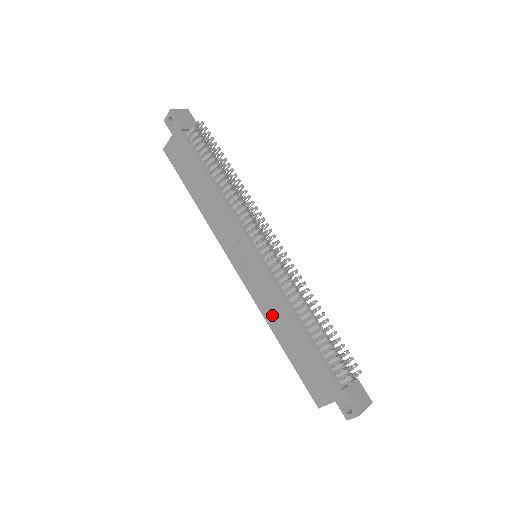
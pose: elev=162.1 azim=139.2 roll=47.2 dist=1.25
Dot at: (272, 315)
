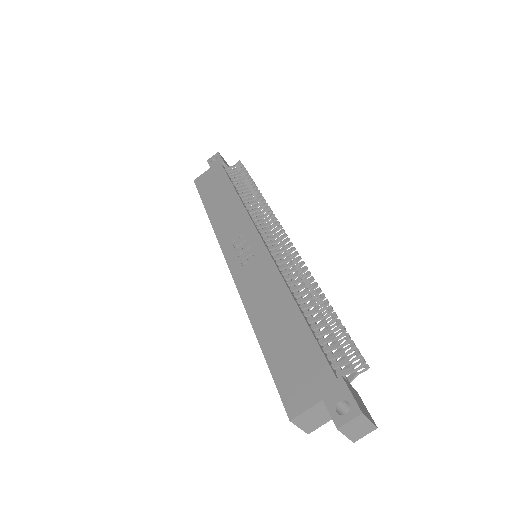
Dot at: (258, 300)
